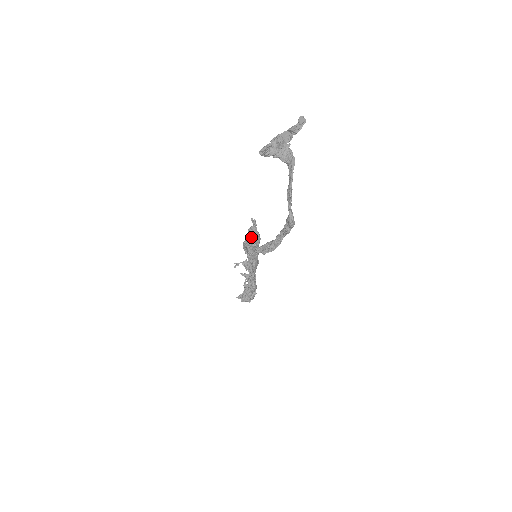
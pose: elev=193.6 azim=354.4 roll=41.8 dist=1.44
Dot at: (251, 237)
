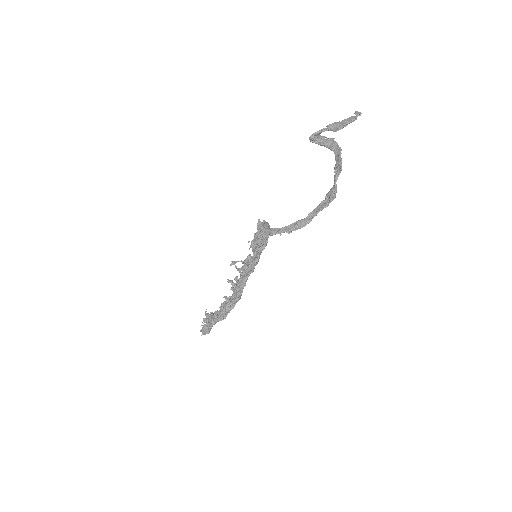
Dot at: (268, 225)
